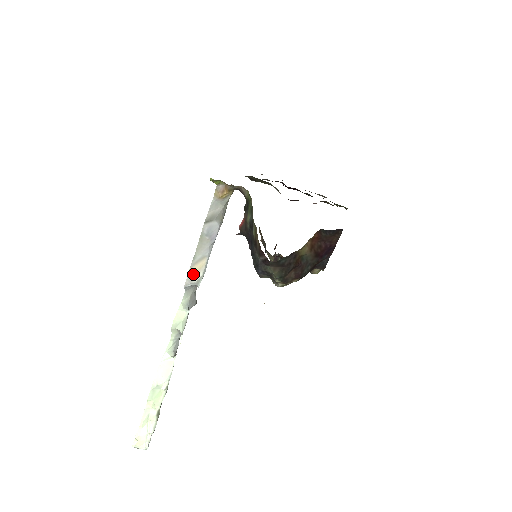
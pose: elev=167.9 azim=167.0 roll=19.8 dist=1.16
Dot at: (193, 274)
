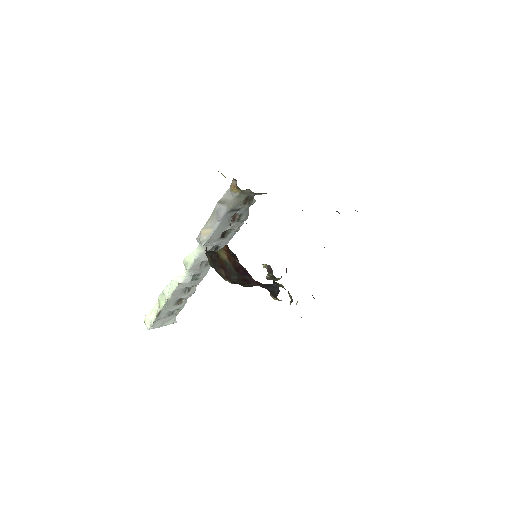
Dot at: (202, 234)
